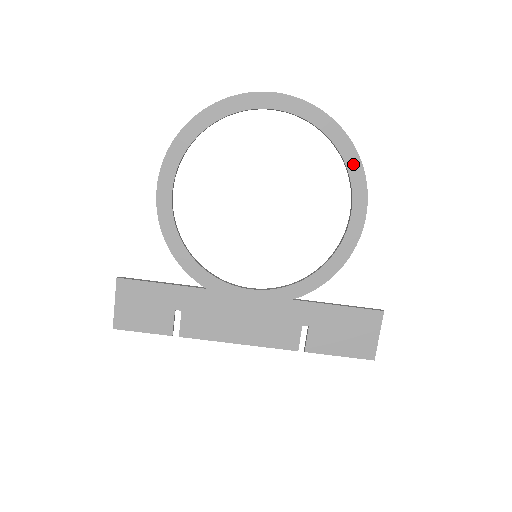
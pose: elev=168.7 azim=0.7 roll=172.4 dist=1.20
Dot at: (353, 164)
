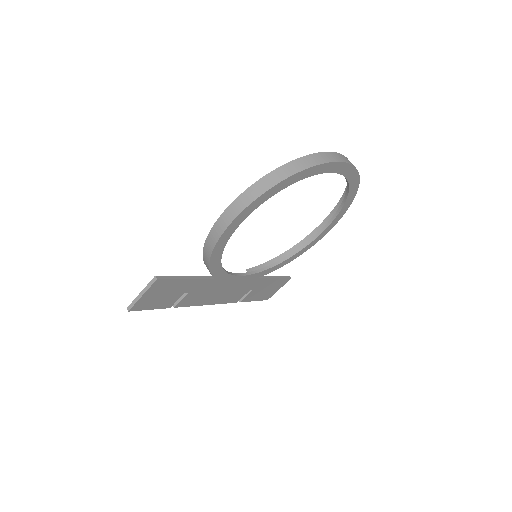
Dot at: (344, 209)
